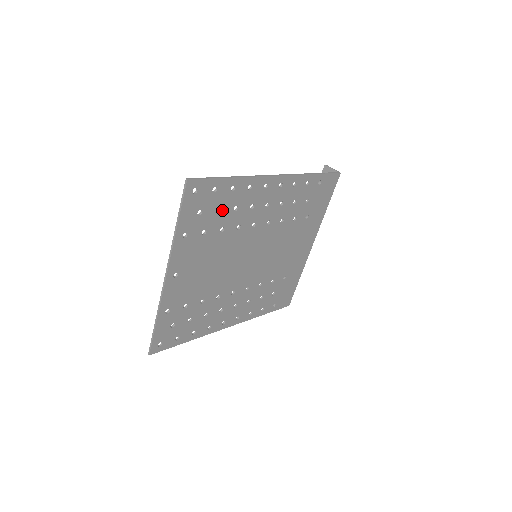
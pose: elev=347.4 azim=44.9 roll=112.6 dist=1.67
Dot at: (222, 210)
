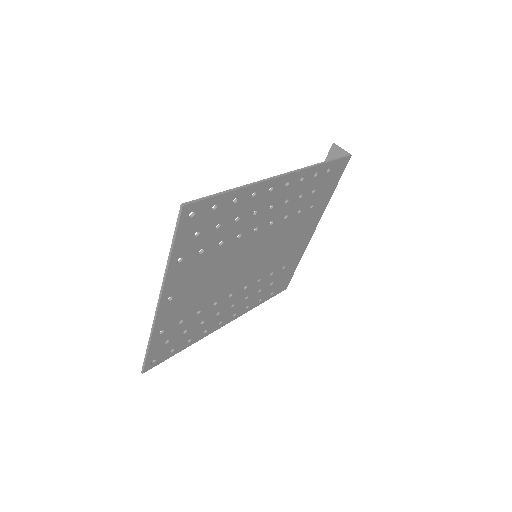
Dot at: (222, 225)
